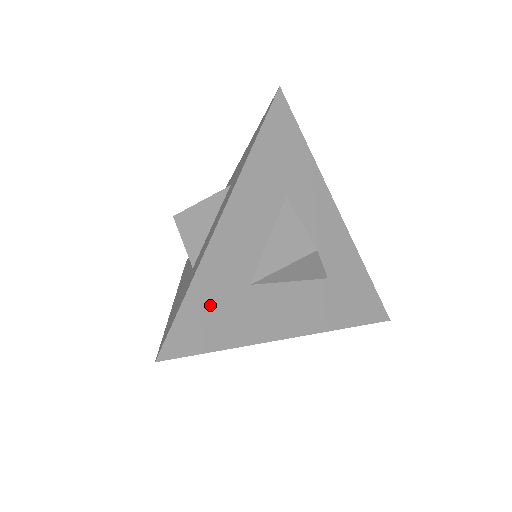
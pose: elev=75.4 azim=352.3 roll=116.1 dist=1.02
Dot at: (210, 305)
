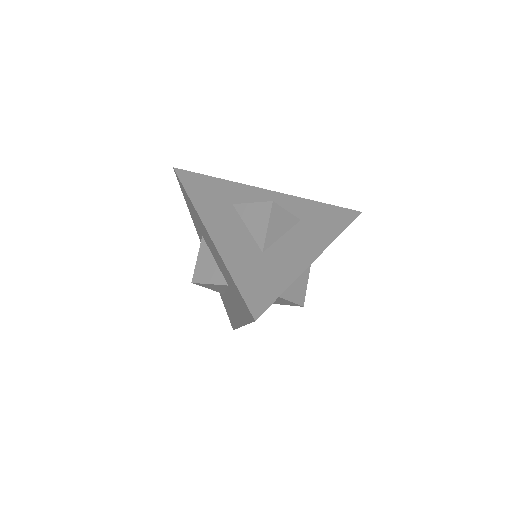
Dot at: (212, 187)
